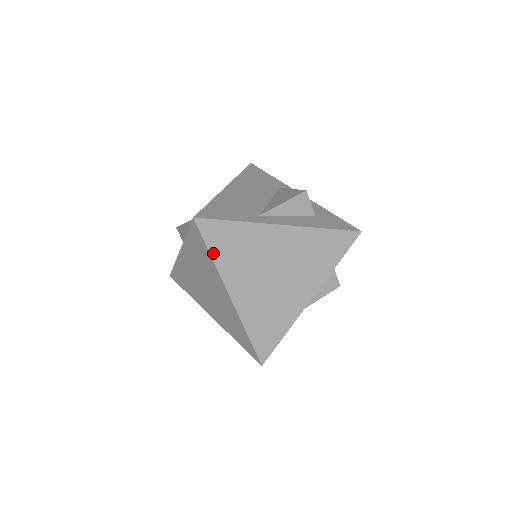
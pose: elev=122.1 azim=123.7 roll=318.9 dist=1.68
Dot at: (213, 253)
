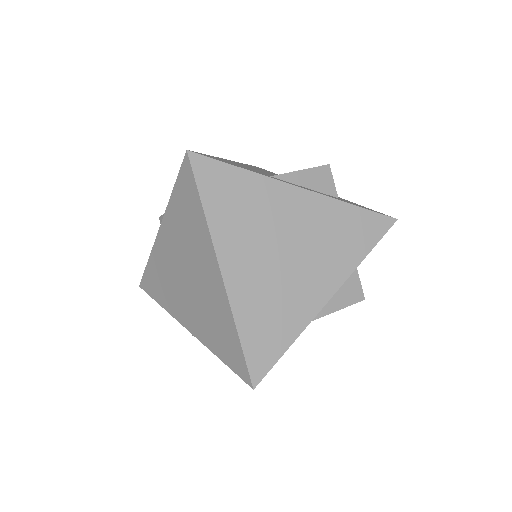
Dot at: (206, 204)
